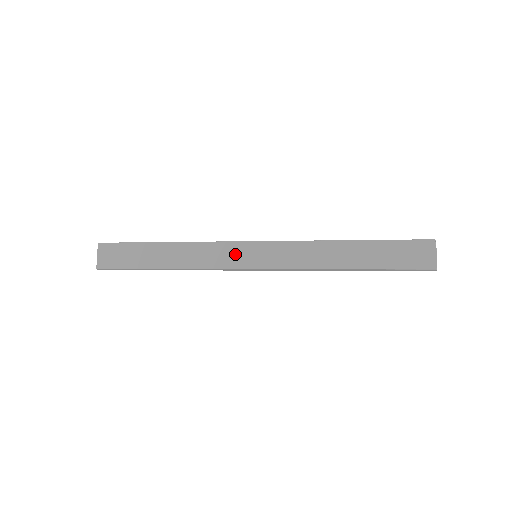
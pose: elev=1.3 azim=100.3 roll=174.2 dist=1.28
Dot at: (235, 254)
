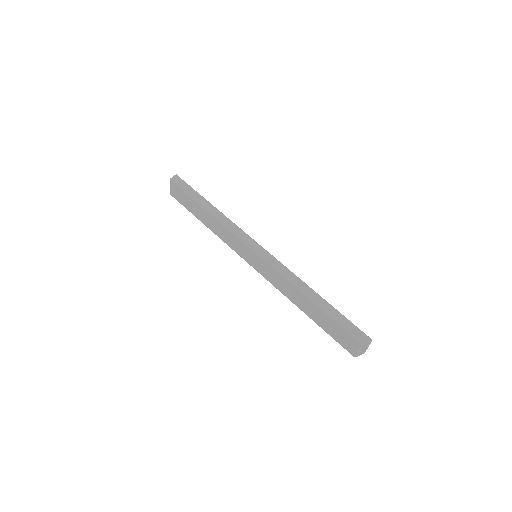
Dot at: (241, 249)
